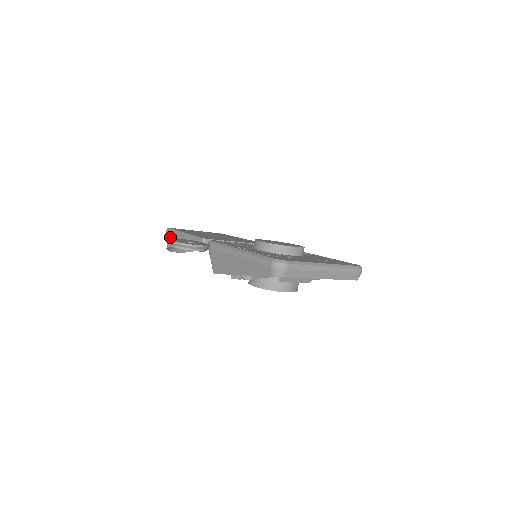
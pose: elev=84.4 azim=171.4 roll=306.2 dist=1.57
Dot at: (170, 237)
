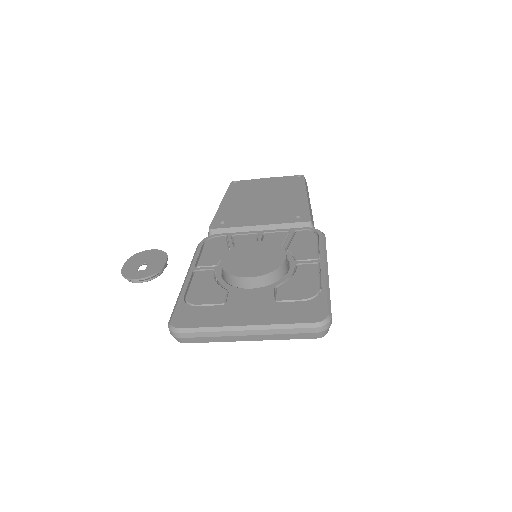
Dot at: occluded
